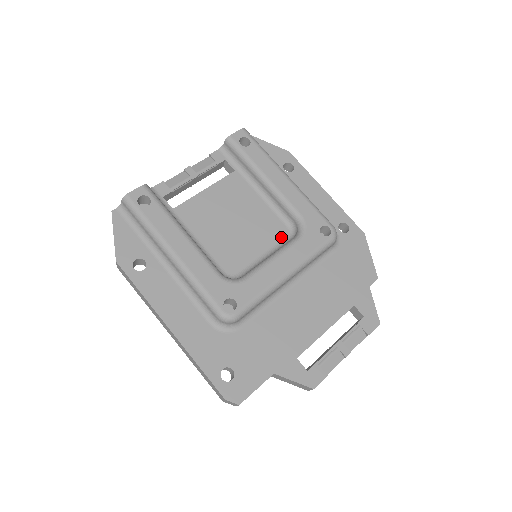
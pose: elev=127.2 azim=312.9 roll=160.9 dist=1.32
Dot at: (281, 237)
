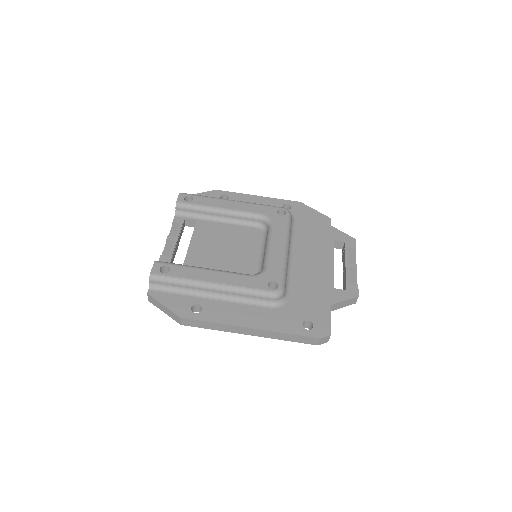
Dot at: (260, 235)
